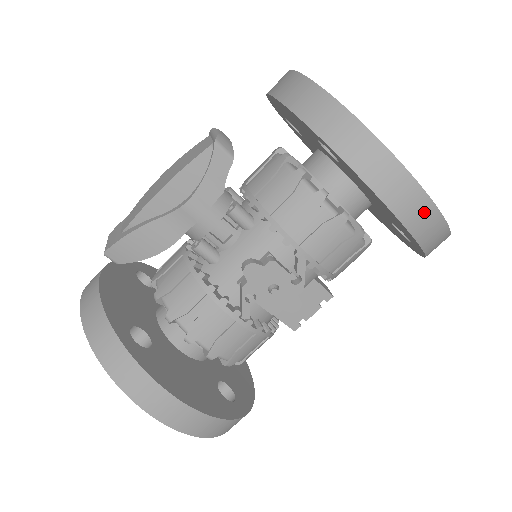
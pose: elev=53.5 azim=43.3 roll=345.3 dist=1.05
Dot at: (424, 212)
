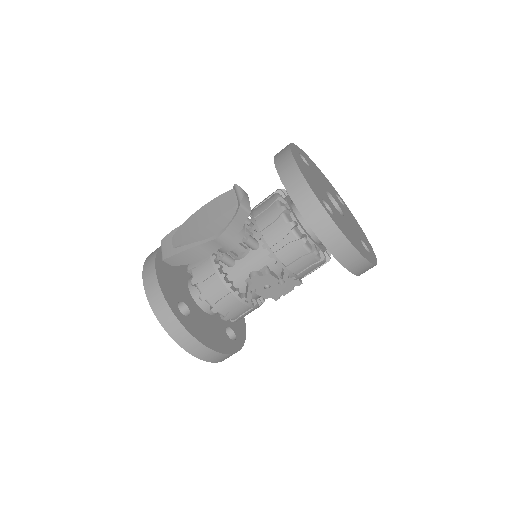
Dot at: (361, 264)
